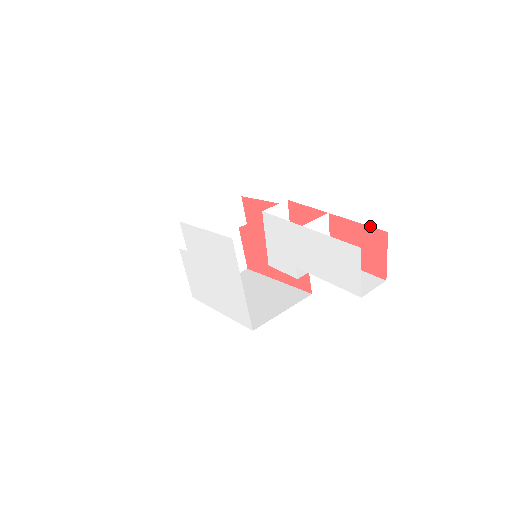
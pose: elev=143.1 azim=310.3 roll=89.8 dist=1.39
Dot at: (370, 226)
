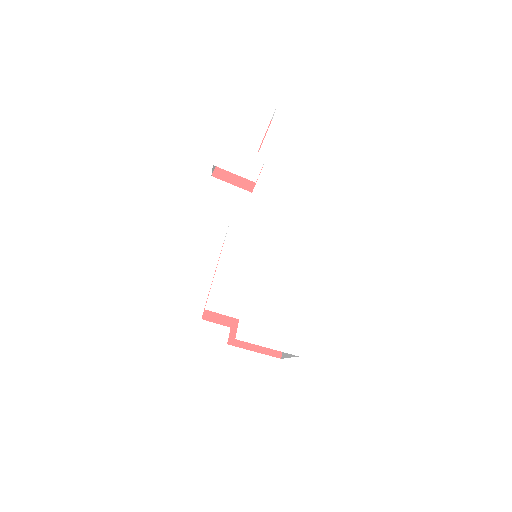
Dot at: occluded
